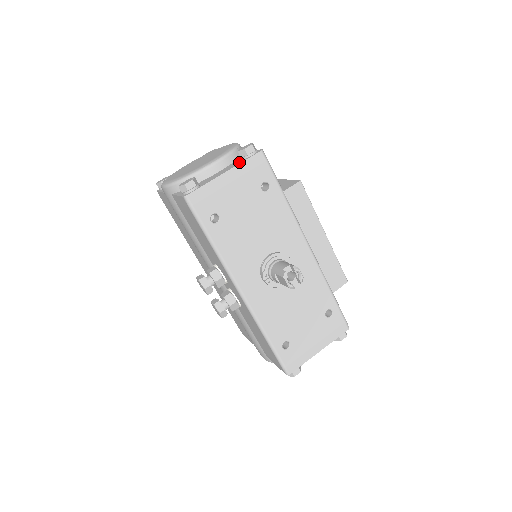
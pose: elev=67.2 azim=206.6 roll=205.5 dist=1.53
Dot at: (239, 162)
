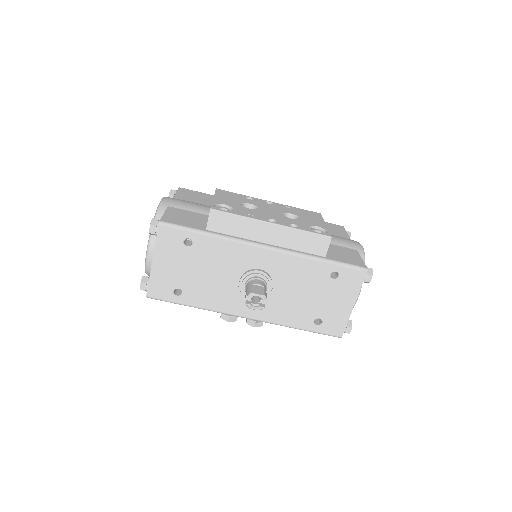
Dot at: (155, 243)
